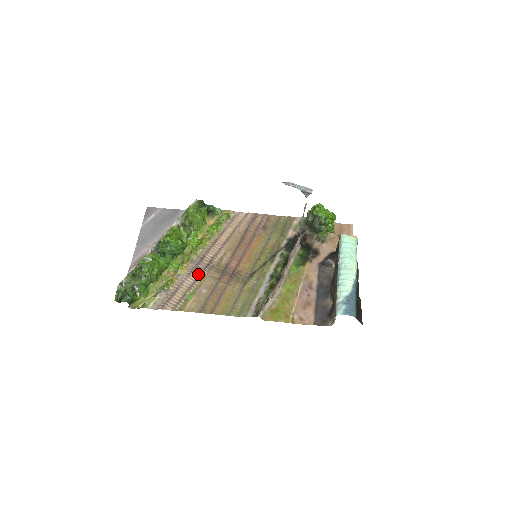
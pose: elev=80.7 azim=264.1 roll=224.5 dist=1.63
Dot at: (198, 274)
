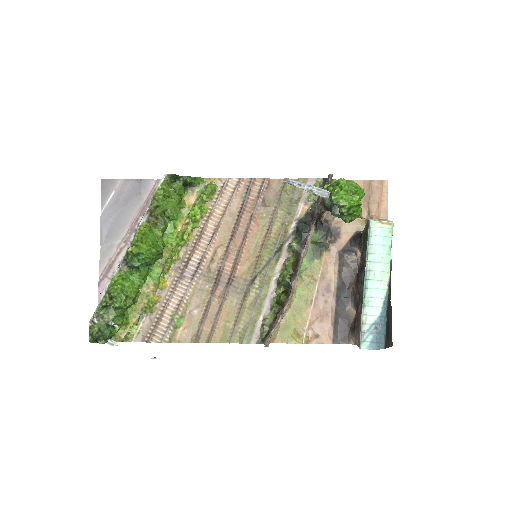
Dot at: (185, 287)
